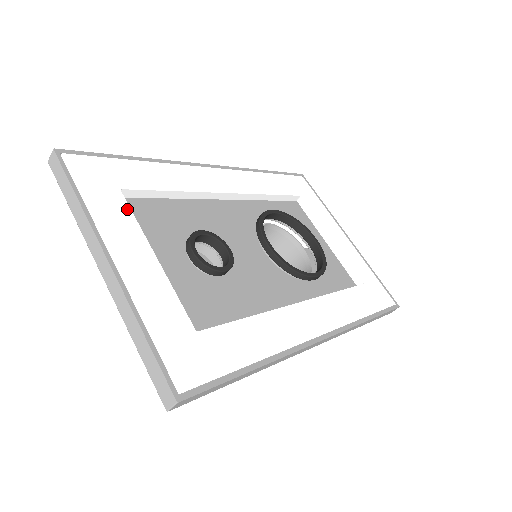
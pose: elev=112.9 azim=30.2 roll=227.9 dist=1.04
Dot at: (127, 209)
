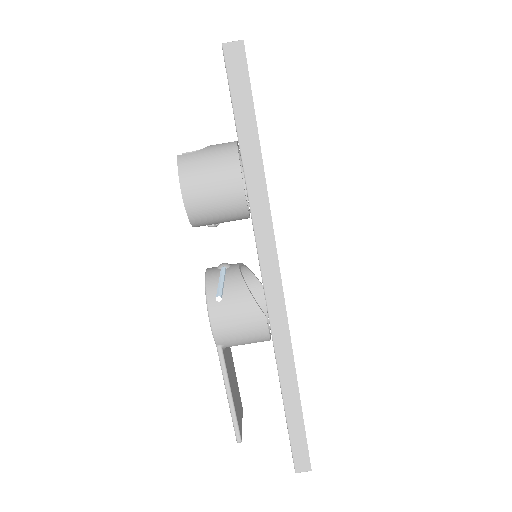
Dot at: occluded
